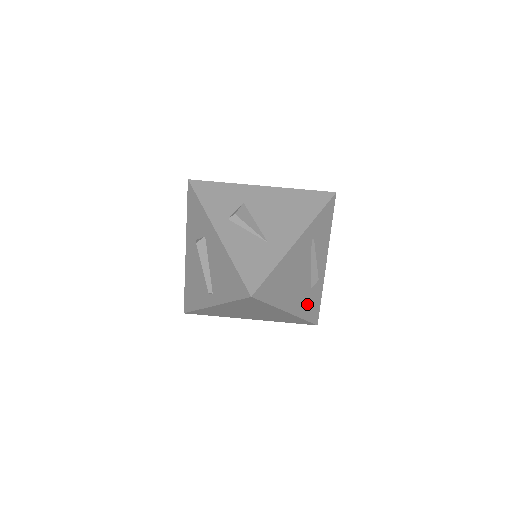
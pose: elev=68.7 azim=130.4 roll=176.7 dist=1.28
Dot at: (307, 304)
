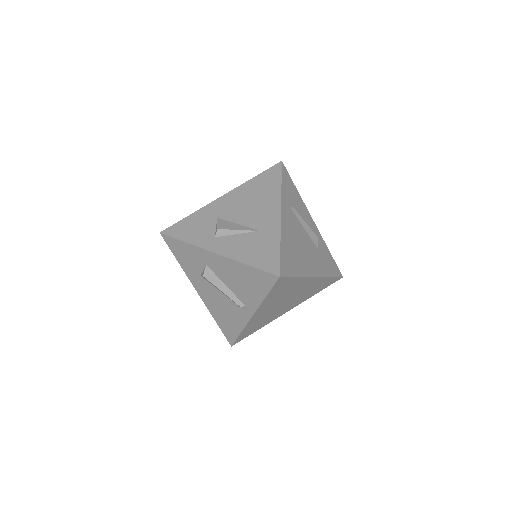
Dot at: (323, 263)
